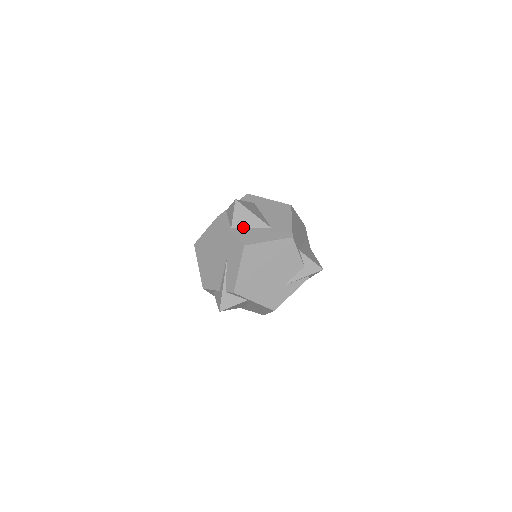
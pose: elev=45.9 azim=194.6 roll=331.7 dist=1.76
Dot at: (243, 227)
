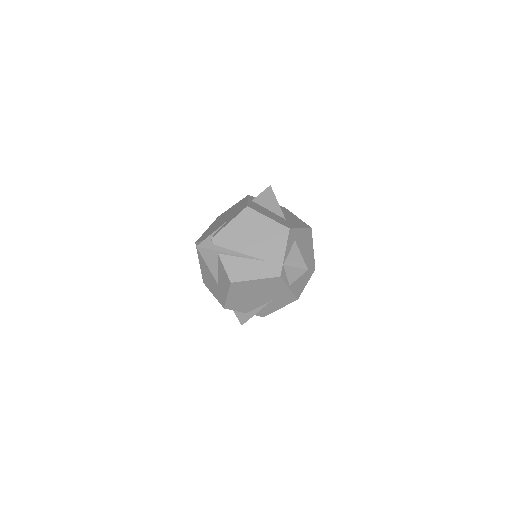
Dot at: occluded
